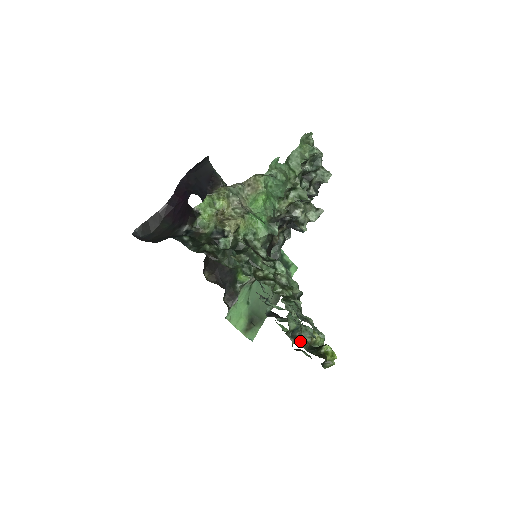
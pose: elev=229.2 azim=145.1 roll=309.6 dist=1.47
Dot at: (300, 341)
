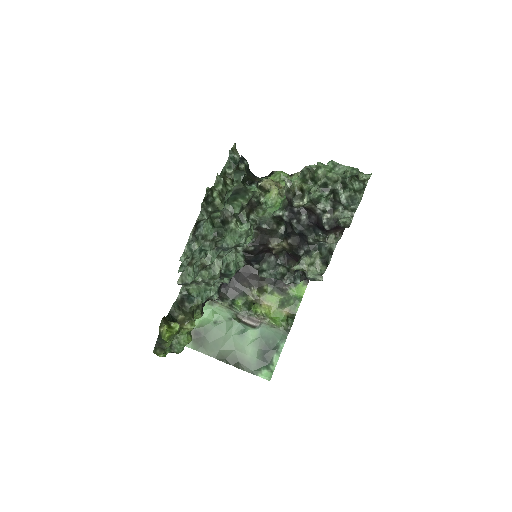
Dot at: (179, 305)
